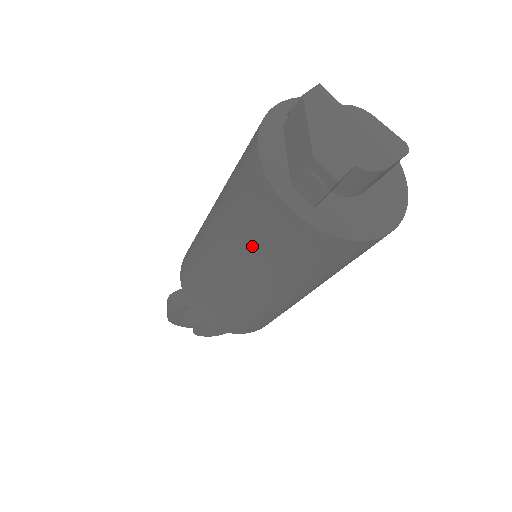
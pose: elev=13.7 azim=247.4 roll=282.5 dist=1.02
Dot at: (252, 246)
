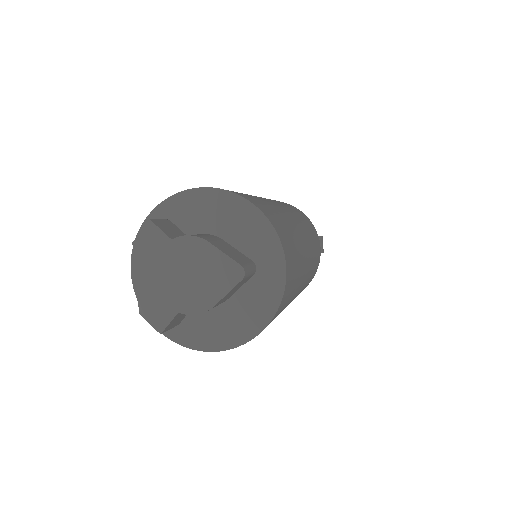
Dot at: occluded
